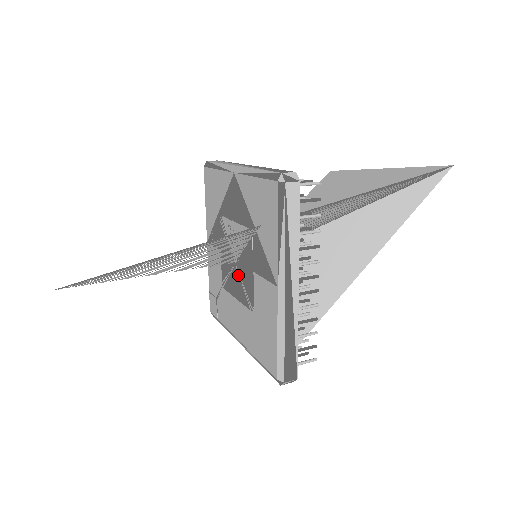
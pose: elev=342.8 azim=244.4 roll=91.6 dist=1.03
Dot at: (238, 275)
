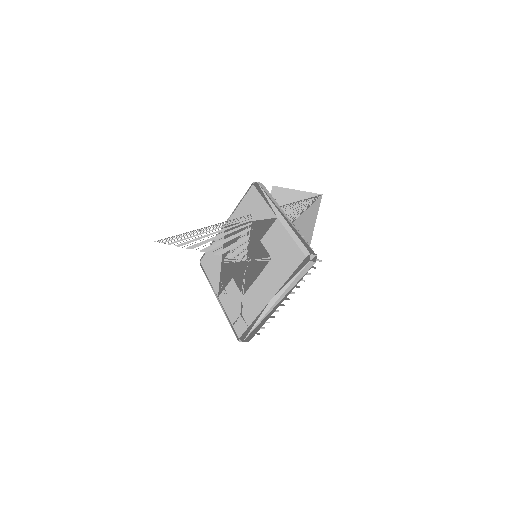
Dot at: (251, 262)
